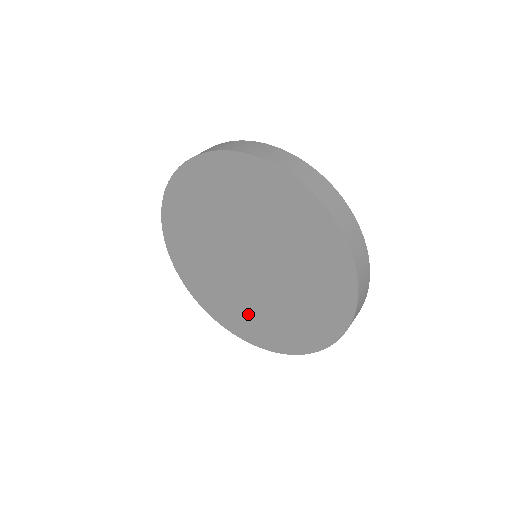
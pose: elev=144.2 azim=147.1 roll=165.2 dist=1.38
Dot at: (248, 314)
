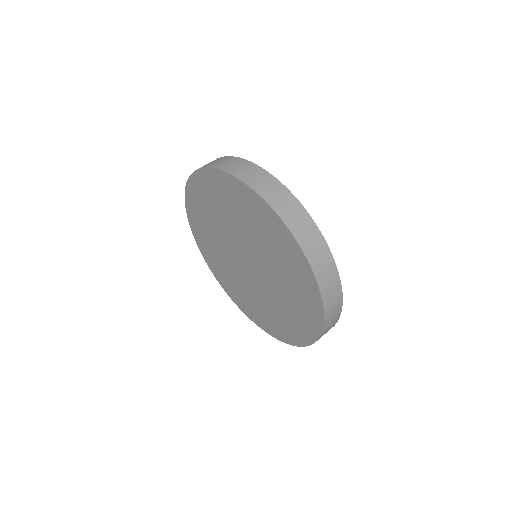
Dot at: (221, 265)
